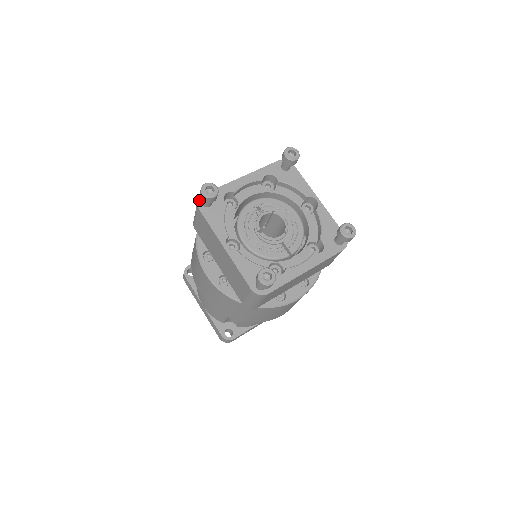
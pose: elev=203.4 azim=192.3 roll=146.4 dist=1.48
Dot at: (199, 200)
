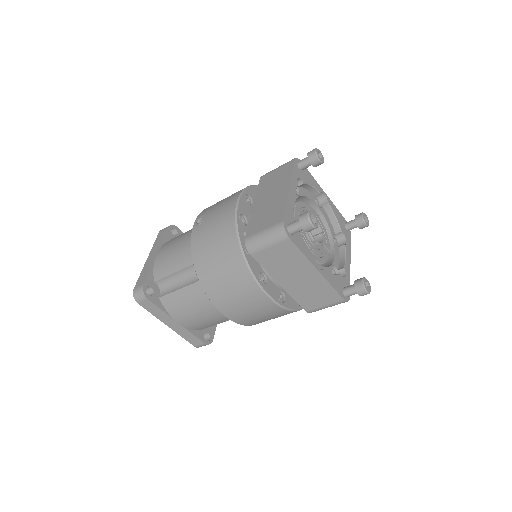
Dot at: (286, 229)
